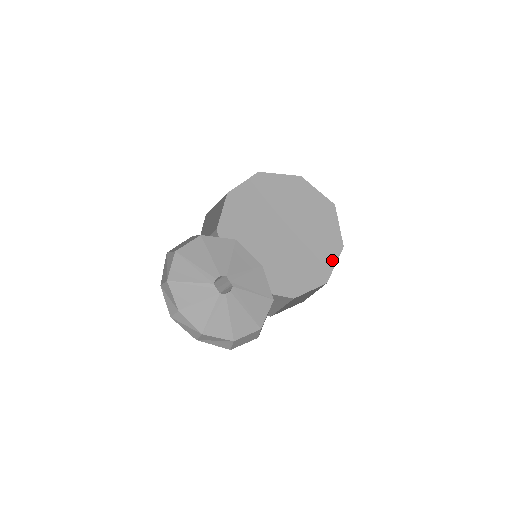
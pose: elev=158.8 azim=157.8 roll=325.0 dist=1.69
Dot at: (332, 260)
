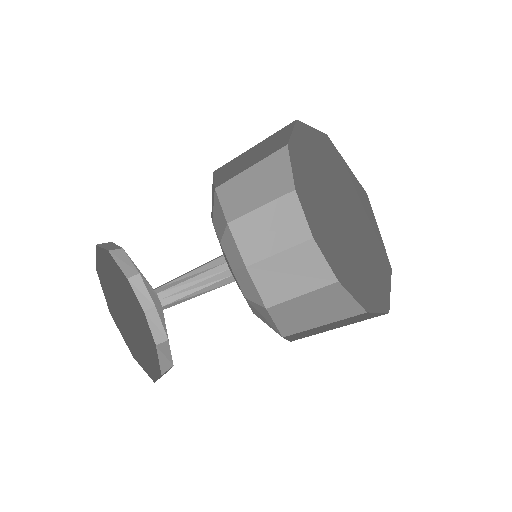
Dot at: (386, 282)
